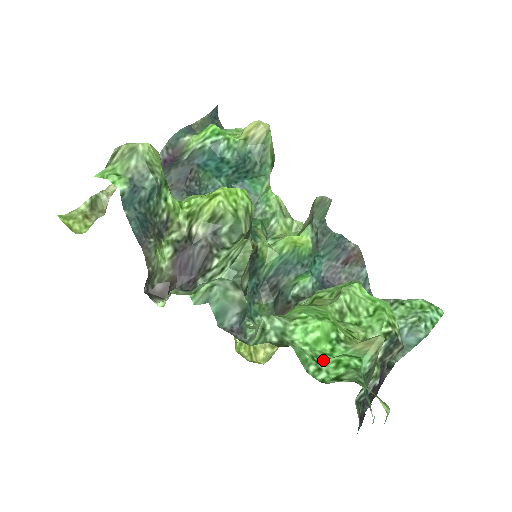
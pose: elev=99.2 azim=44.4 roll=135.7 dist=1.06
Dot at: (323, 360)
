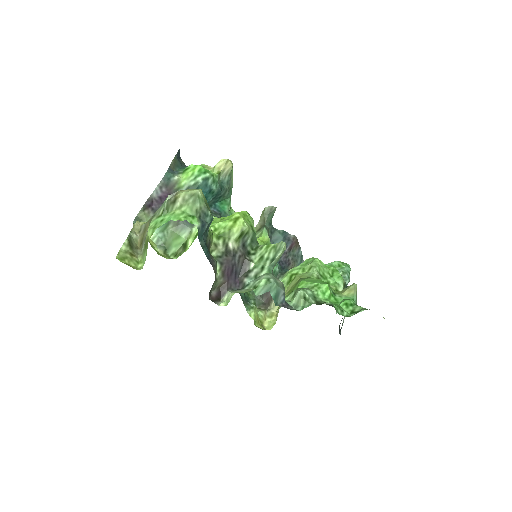
Dot at: (338, 306)
